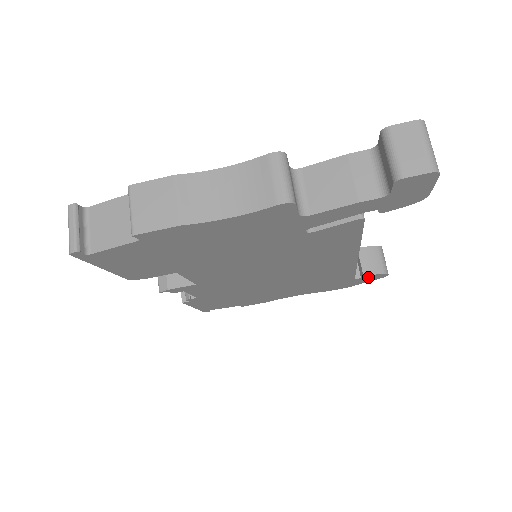
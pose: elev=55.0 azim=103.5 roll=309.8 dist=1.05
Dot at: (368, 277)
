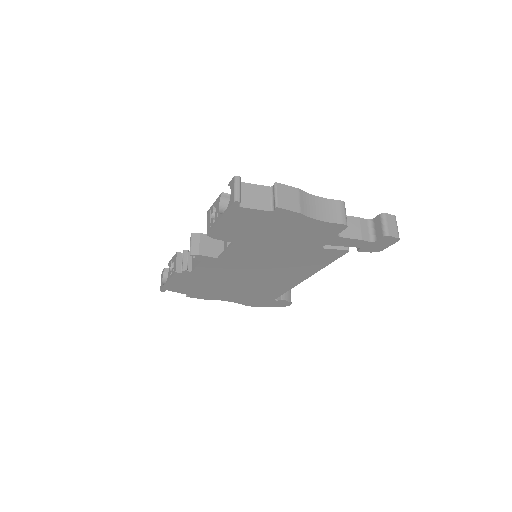
Dot at: (281, 302)
